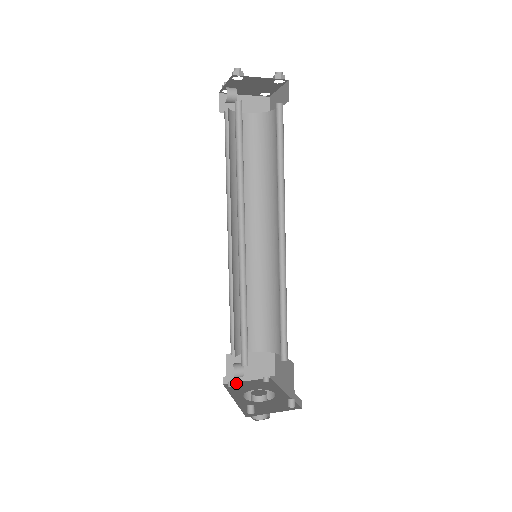
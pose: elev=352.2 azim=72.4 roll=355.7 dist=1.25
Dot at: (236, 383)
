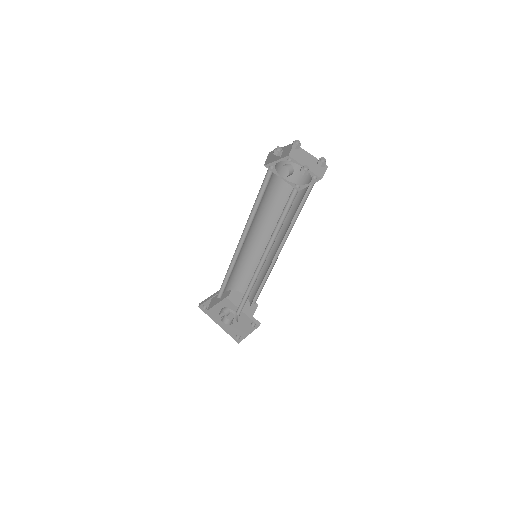
Dot at: (205, 304)
